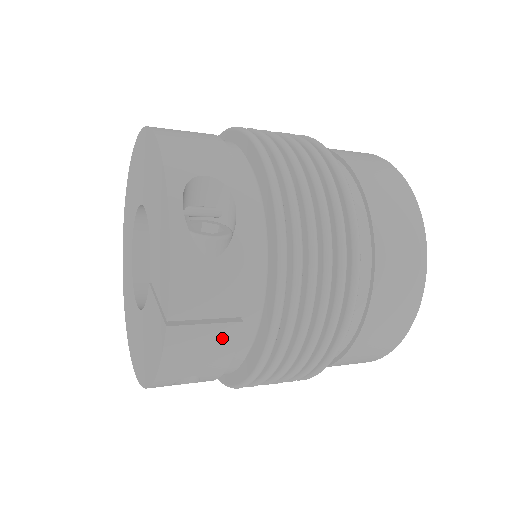
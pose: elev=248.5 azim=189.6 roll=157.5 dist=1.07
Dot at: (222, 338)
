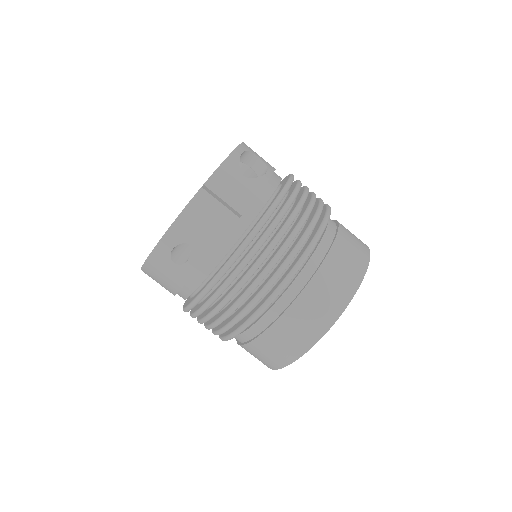
Dot at: (223, 220)
